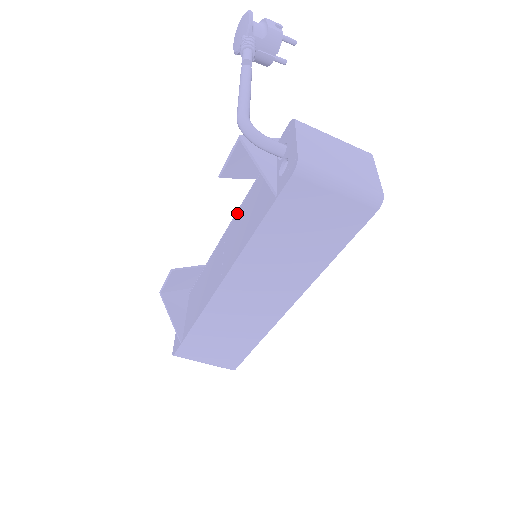
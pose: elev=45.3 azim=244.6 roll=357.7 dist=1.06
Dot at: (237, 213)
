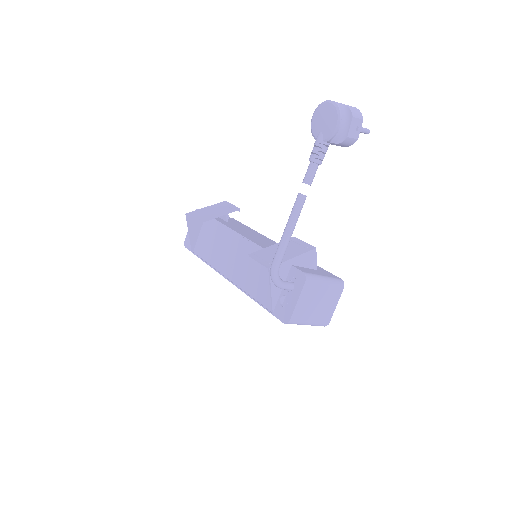
Dot at: (254, 245)
